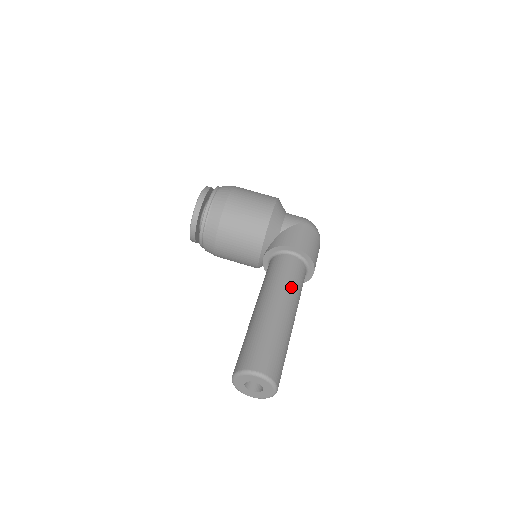
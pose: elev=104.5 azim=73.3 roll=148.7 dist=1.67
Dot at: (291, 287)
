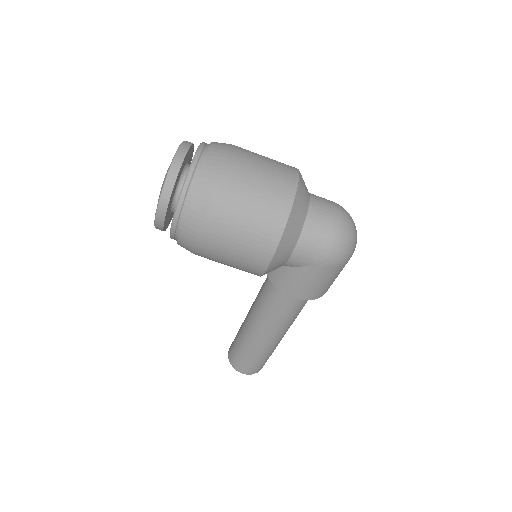
Dot at: (285, 322)
